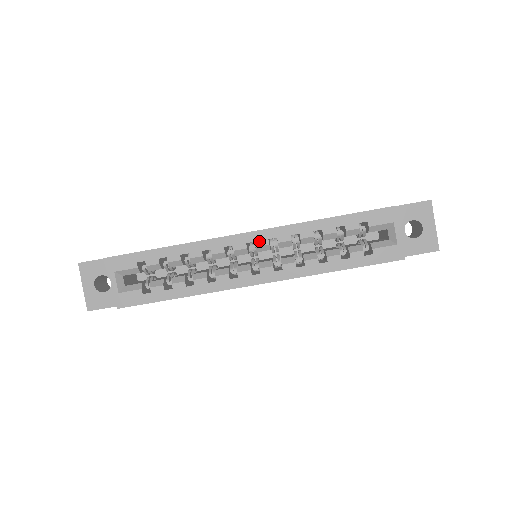
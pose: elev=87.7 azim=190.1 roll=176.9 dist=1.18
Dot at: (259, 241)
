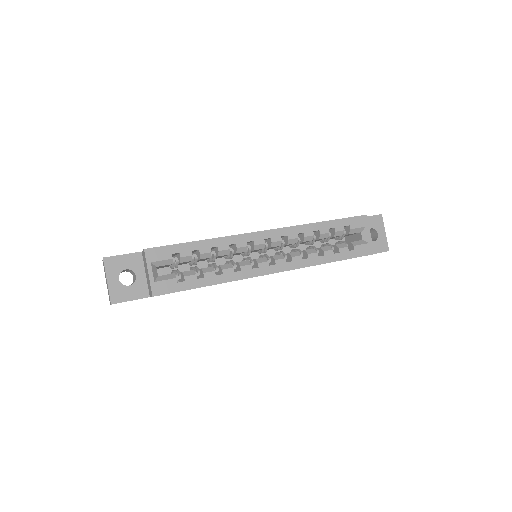
Dot at: (274, 238)
